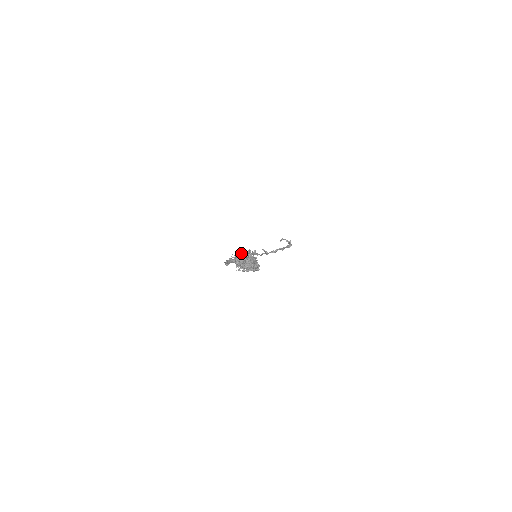
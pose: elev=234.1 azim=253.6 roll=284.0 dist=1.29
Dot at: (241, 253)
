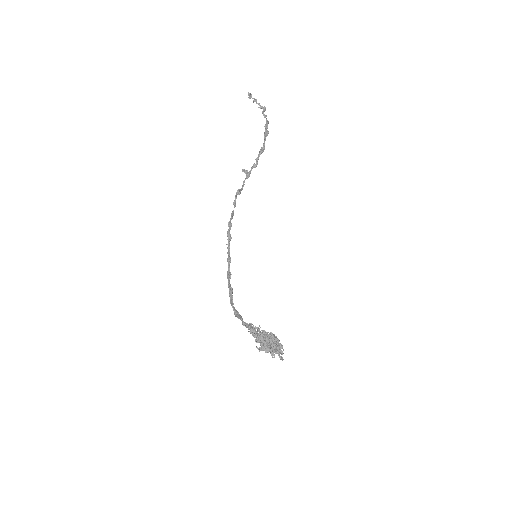
Dot at: (262, 340)
